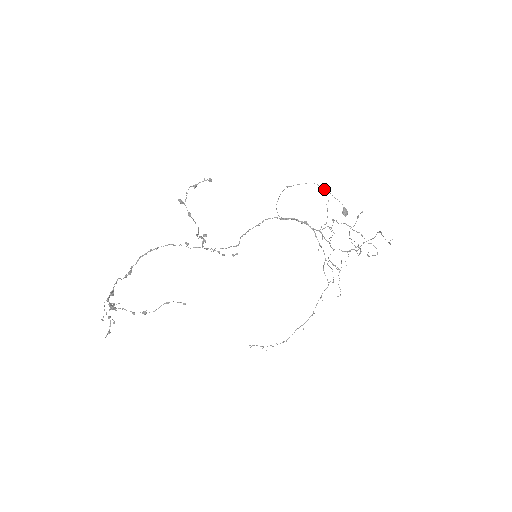
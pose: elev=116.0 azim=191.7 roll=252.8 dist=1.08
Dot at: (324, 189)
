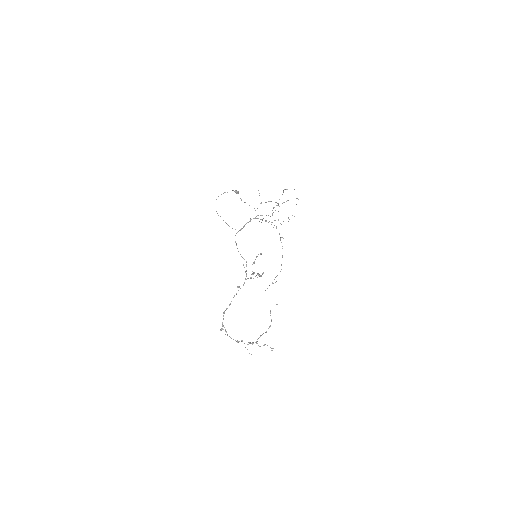
Dot at: occluded
